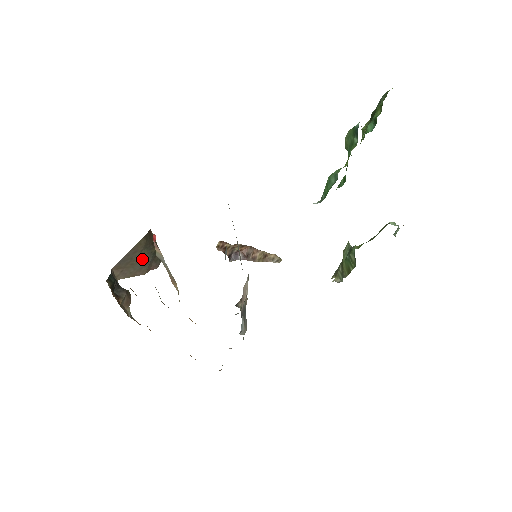
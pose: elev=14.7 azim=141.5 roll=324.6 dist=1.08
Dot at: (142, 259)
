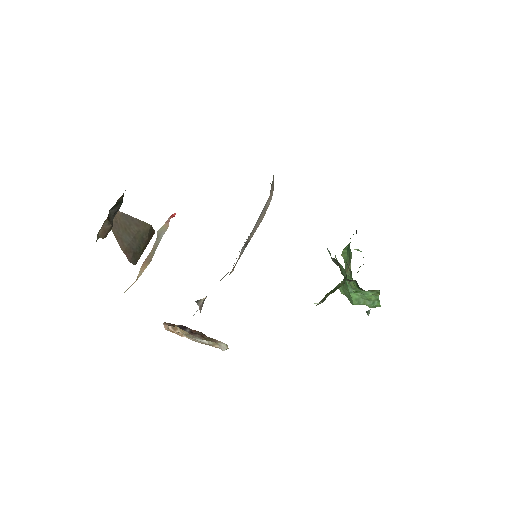
Dot at: (133, 237)
